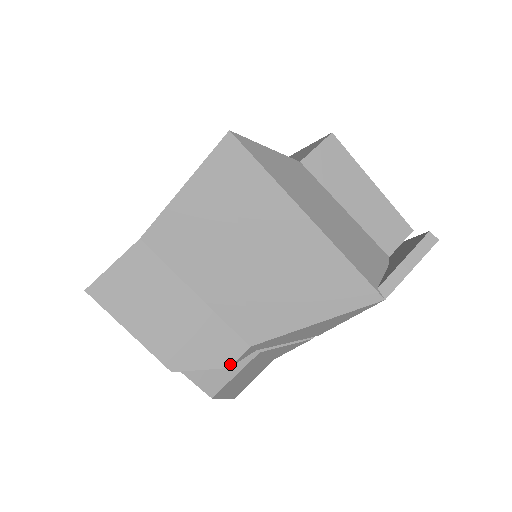
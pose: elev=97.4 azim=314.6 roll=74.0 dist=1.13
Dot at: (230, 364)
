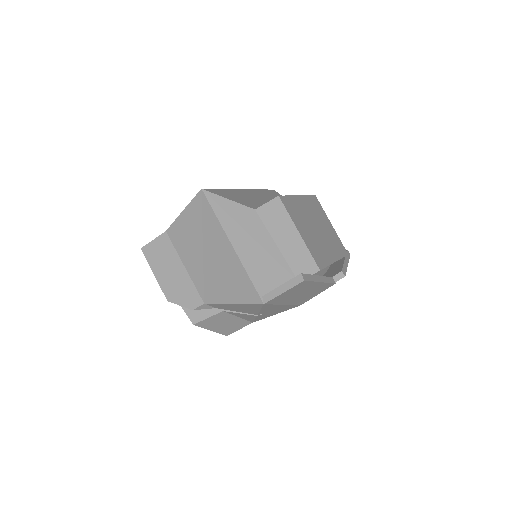
Dot at: (193, 308)
